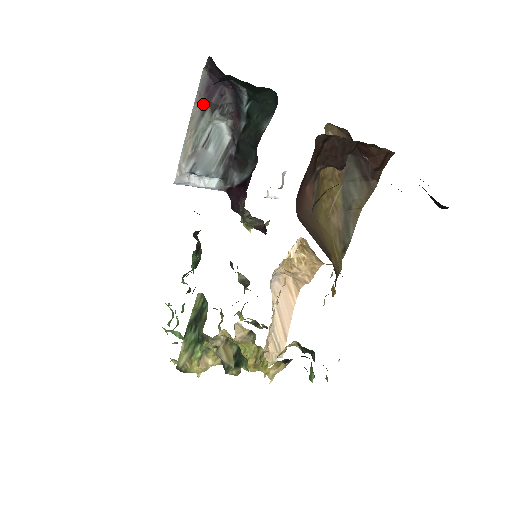
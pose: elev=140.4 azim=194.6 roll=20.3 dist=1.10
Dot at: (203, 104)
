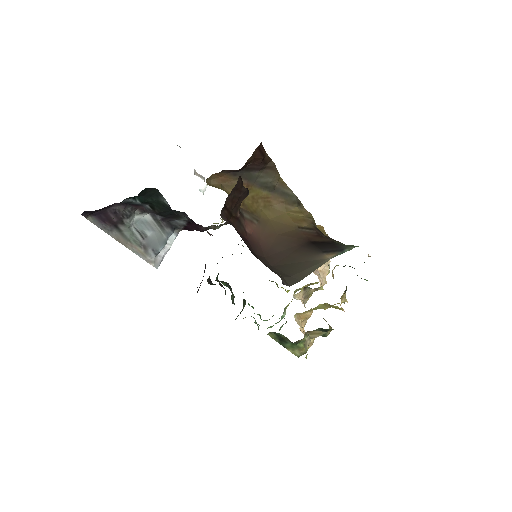
Dot at: (112, 228)
